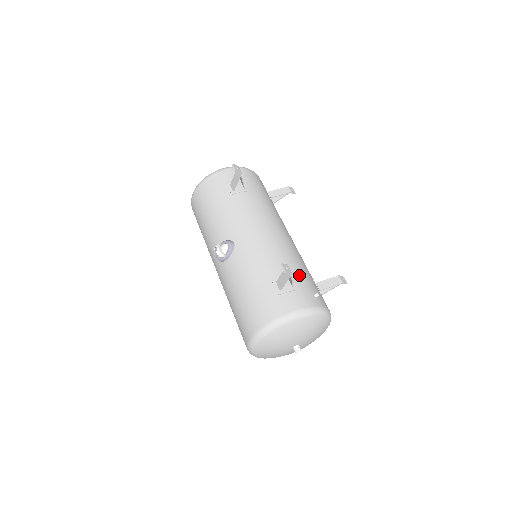
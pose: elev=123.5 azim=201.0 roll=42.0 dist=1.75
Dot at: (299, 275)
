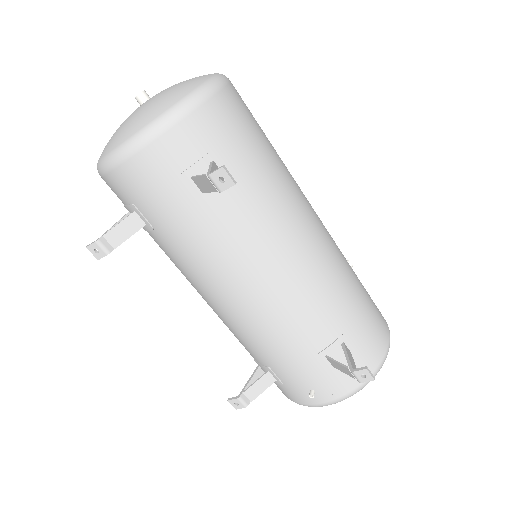
Dot at: (281, 368)
